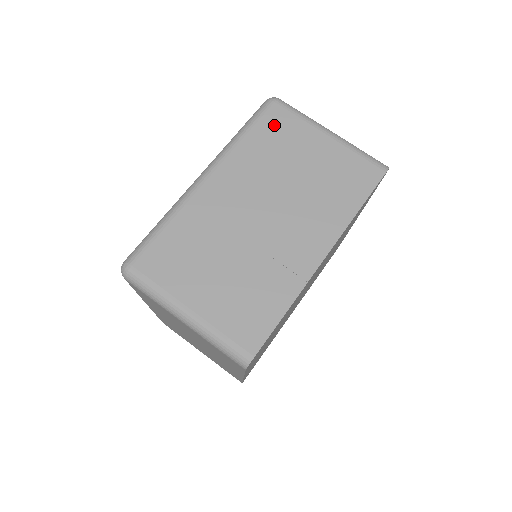
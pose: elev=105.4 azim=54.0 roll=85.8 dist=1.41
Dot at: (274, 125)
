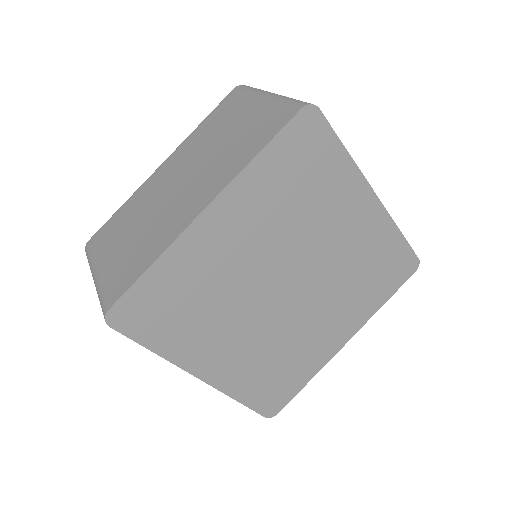
Dot at: (225, 107)
